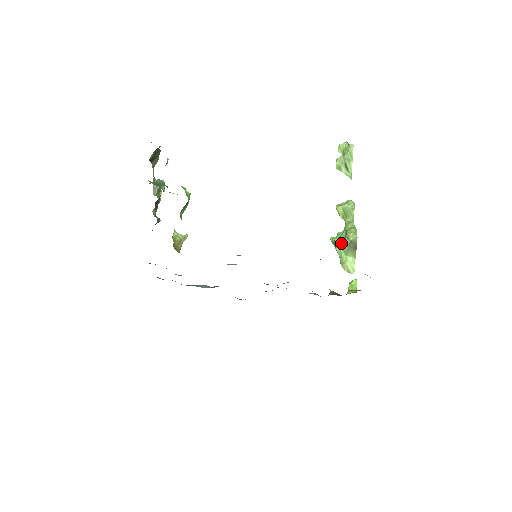
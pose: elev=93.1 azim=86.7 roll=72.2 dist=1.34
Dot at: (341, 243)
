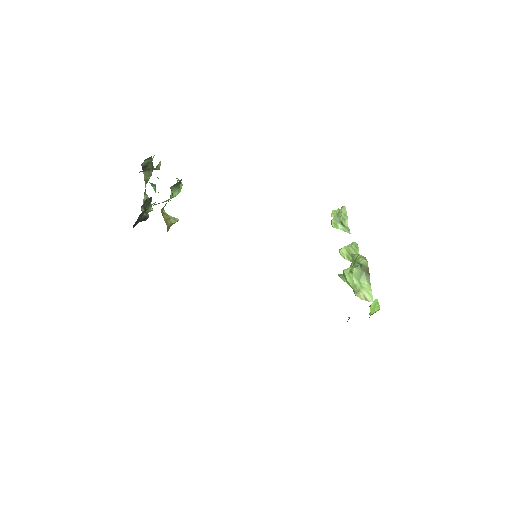
Dot at: (351, 269)
